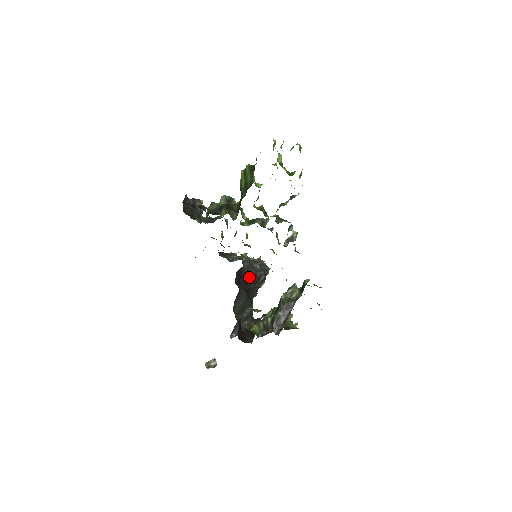
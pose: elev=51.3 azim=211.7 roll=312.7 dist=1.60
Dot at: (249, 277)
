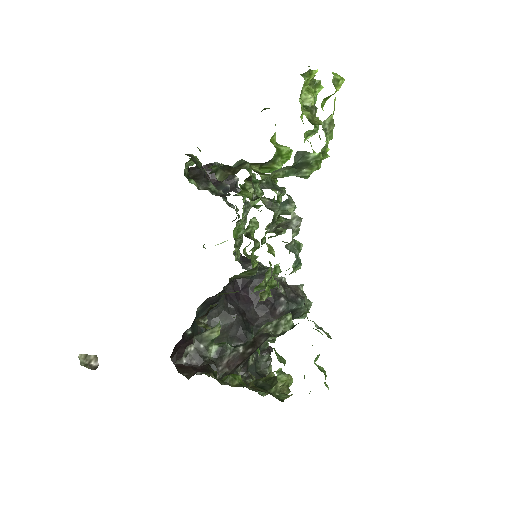
Dot at: occluded
